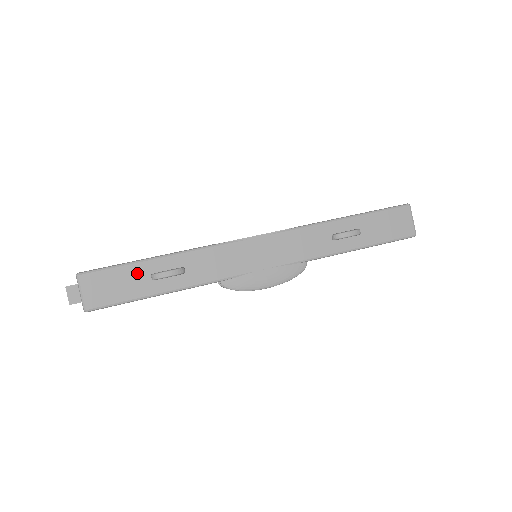
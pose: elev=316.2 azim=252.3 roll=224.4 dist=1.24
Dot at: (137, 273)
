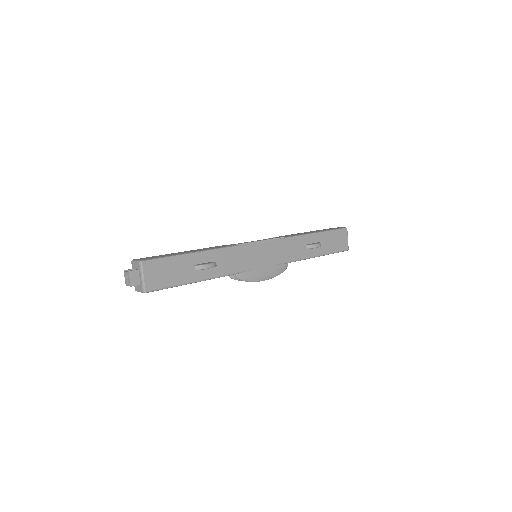
Dot at: (184, 264)
